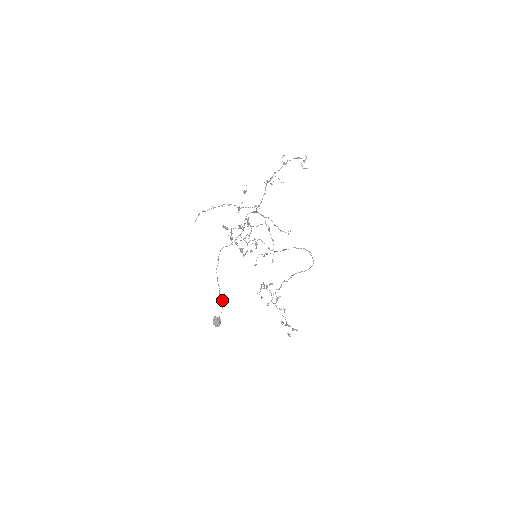
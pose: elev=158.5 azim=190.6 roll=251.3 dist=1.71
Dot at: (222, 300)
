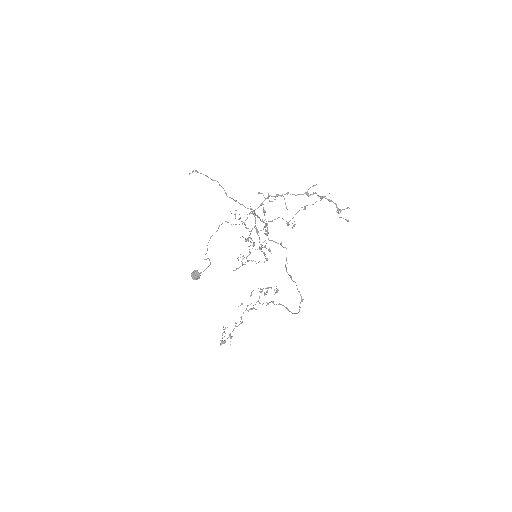
Dot at: (210, 263)
